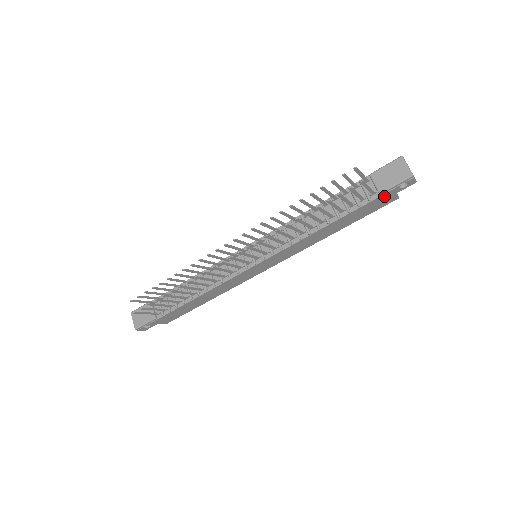
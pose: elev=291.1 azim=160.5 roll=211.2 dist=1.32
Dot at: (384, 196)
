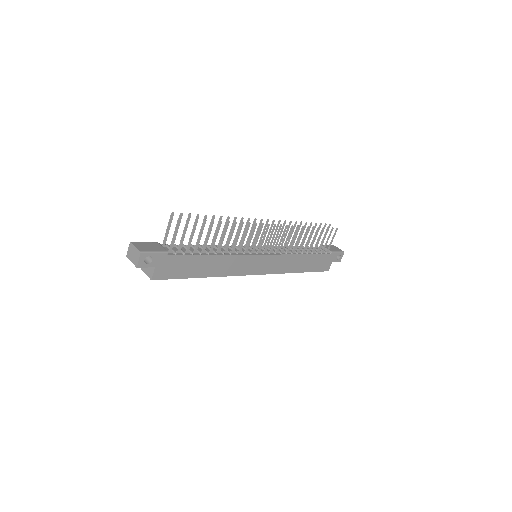
Dot at: (330, 257)
